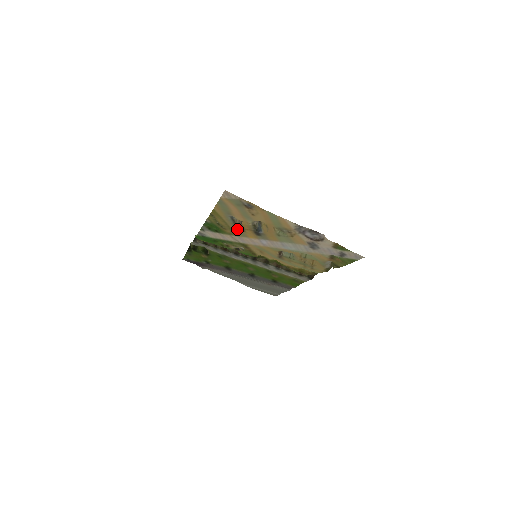
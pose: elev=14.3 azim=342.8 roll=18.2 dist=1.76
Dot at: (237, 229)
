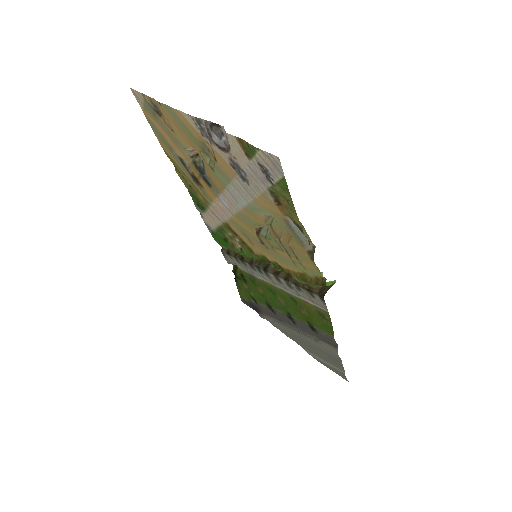
Dot at: (198, 185)
